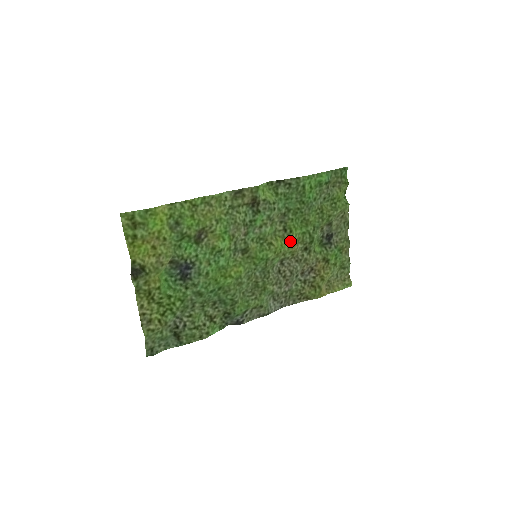
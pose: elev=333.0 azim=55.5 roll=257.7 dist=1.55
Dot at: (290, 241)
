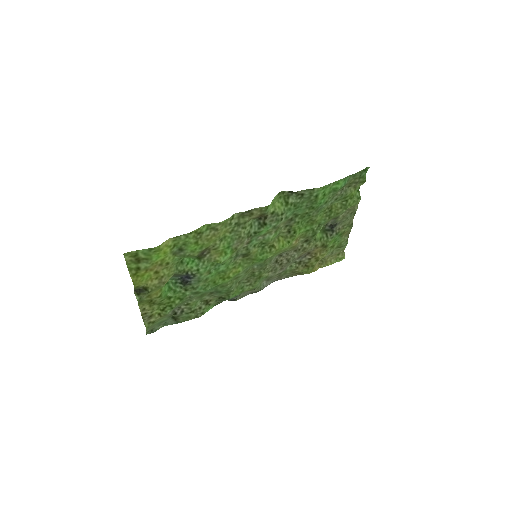
Dot at: (292, 240)
